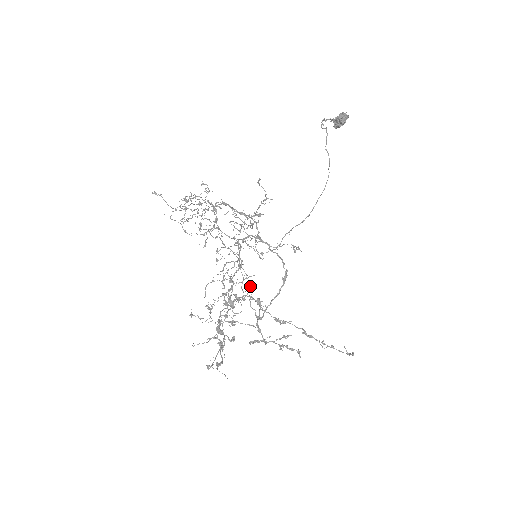
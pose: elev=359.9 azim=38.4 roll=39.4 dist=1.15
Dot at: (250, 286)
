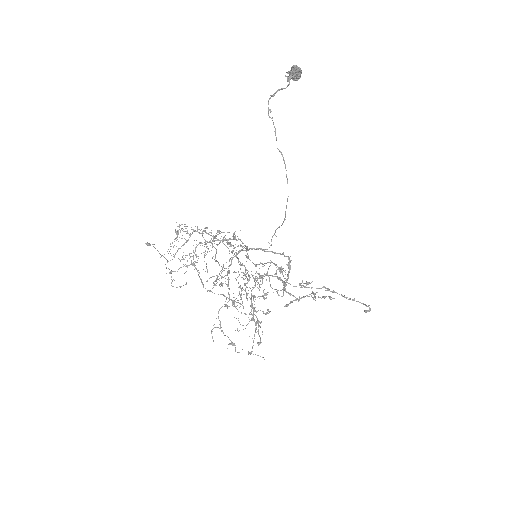
Dot at: occluded
